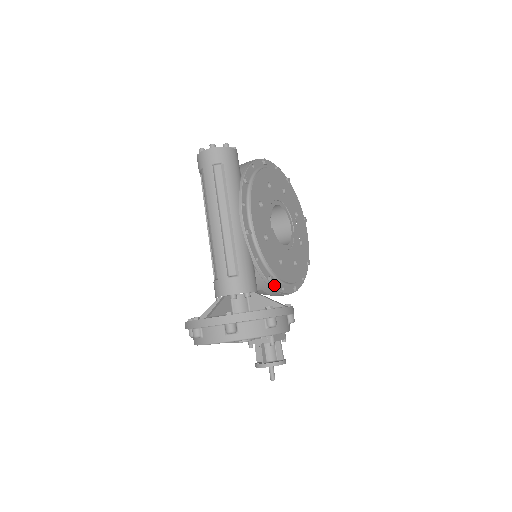
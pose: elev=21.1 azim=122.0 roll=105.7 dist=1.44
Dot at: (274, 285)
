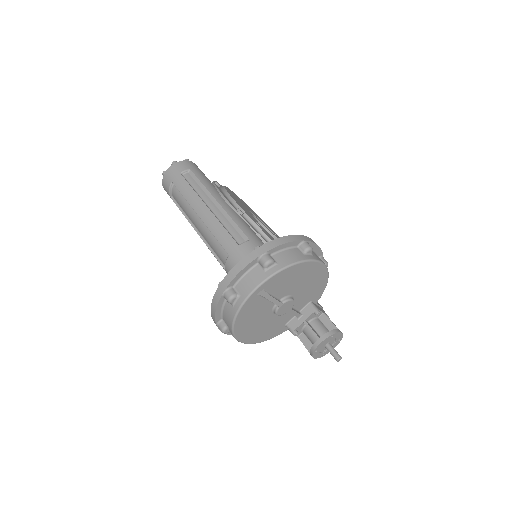
Dot at: occluded
